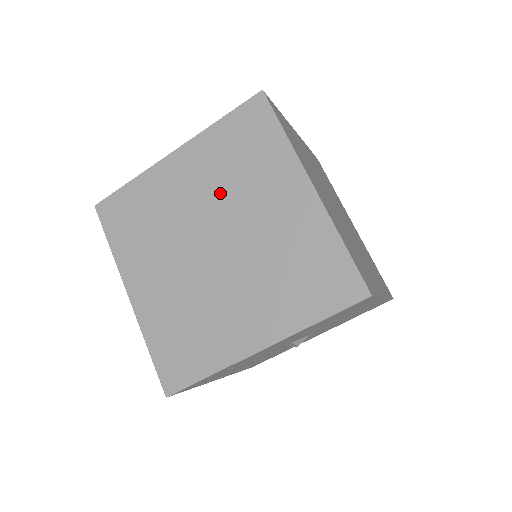
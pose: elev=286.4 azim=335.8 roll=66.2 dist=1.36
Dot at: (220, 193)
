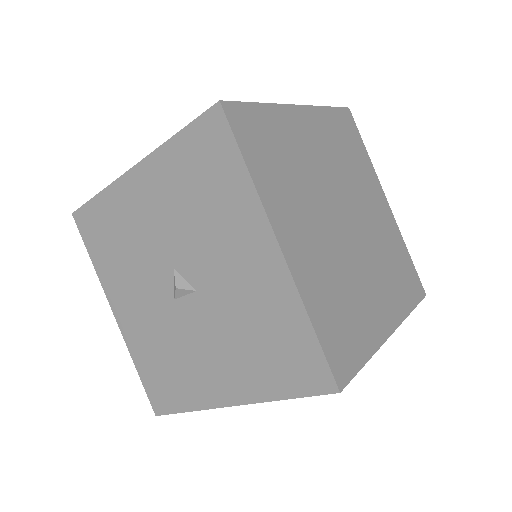
Dot at: occluded
